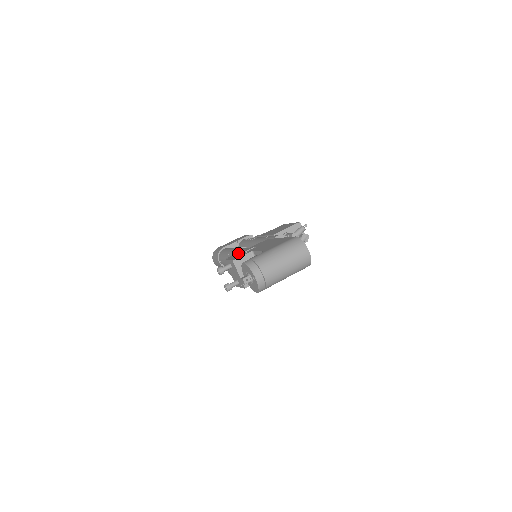
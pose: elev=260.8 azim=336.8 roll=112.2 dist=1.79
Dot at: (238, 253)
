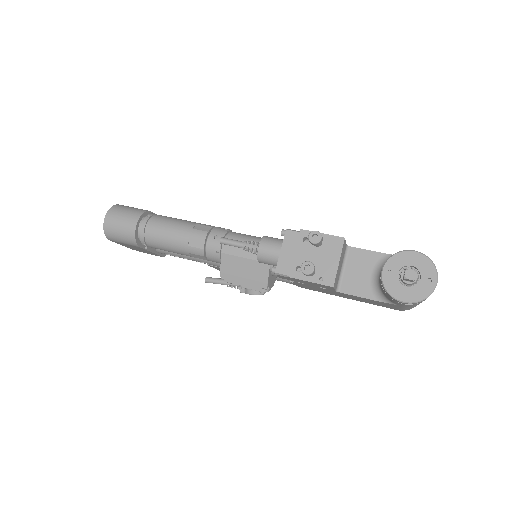
Dot at: occluded
